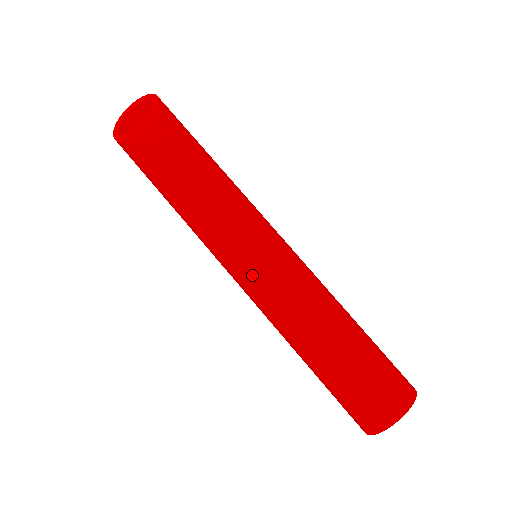
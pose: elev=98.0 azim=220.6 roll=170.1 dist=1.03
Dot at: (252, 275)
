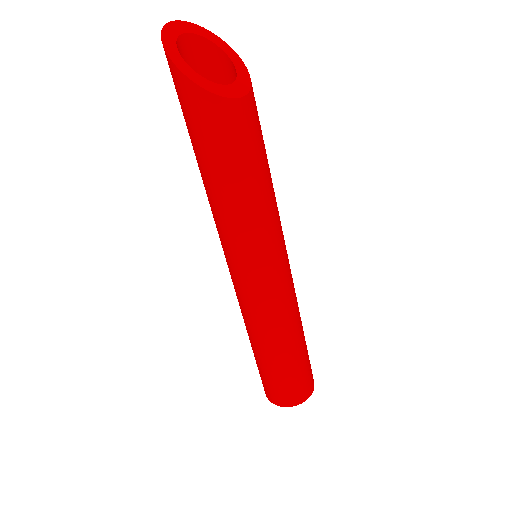
Dot at: (274, 280)
